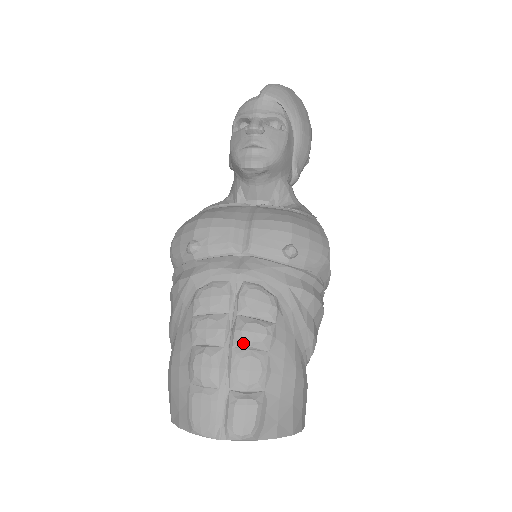
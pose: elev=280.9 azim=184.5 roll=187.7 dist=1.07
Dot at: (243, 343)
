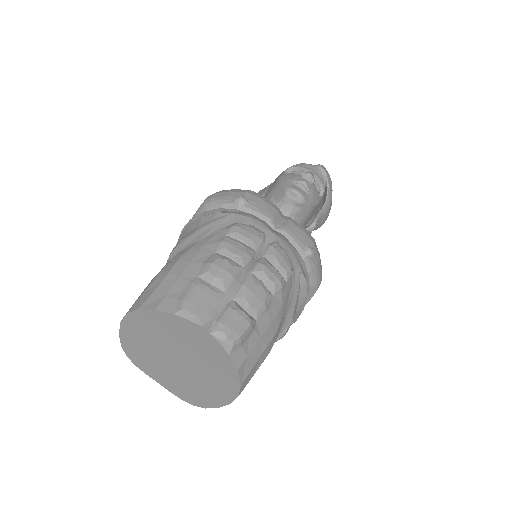
Dot at: (261, 274)
